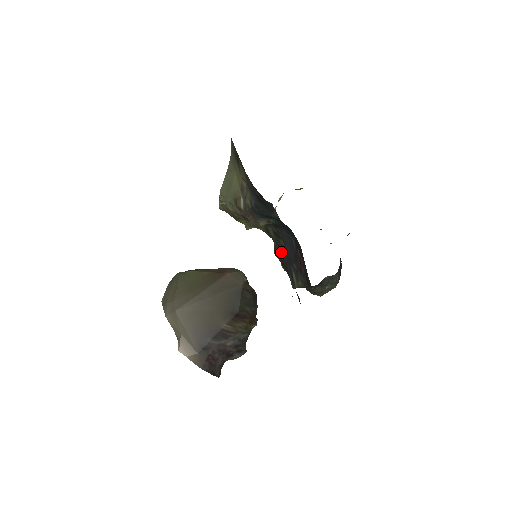
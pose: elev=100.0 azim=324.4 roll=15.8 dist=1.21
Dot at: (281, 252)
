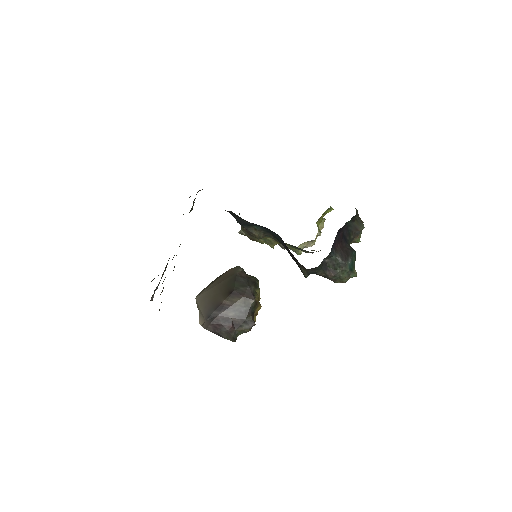
Dot at: (288, 252)
